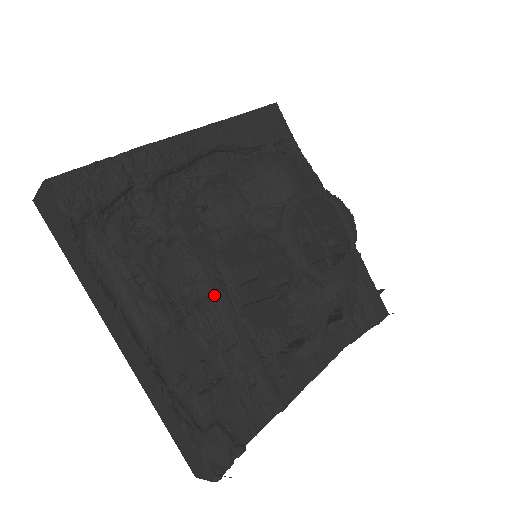
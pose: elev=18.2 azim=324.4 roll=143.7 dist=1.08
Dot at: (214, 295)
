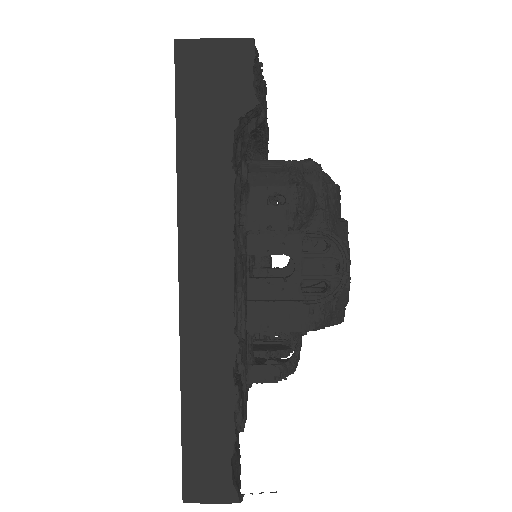
Dot at: (246, 275)
